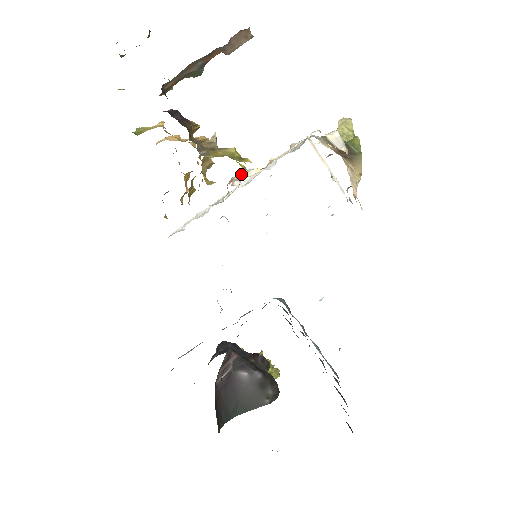
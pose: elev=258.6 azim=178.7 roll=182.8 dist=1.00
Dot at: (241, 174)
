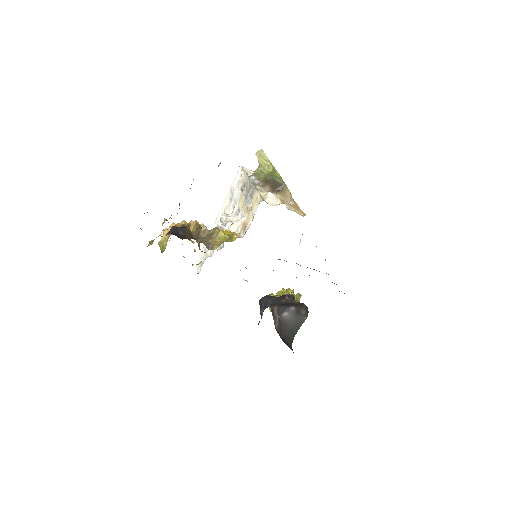
Dot at: (226, 228)
